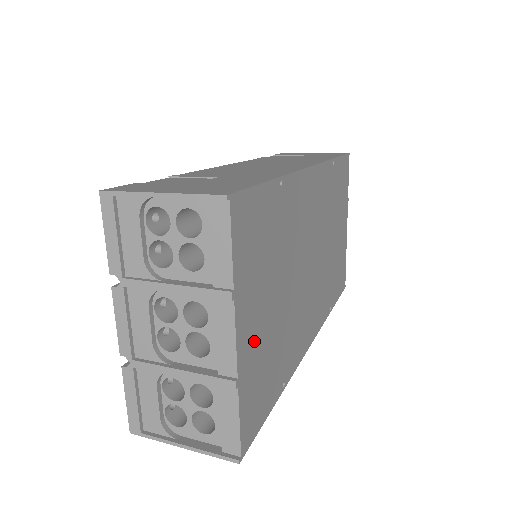
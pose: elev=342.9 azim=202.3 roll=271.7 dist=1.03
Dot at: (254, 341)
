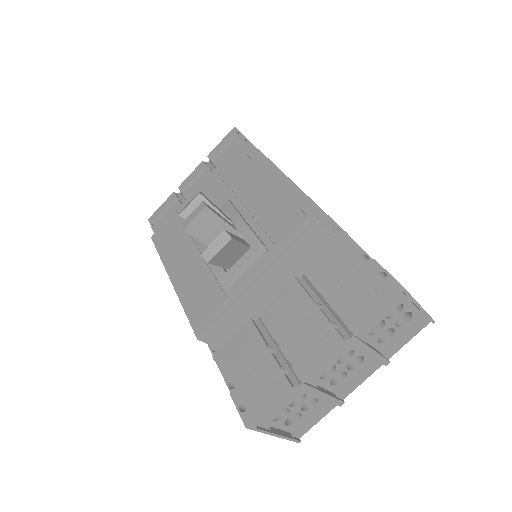
Dot at: occluded
